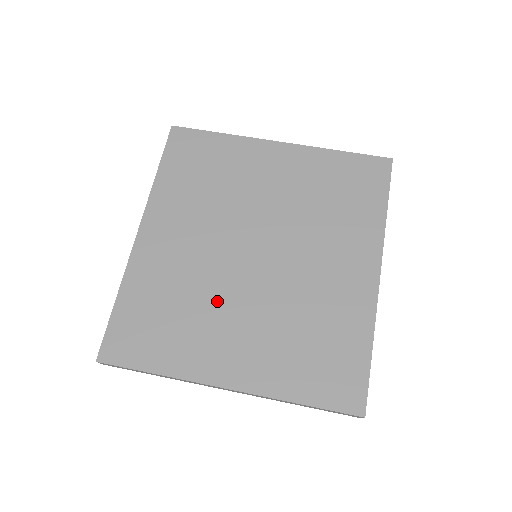
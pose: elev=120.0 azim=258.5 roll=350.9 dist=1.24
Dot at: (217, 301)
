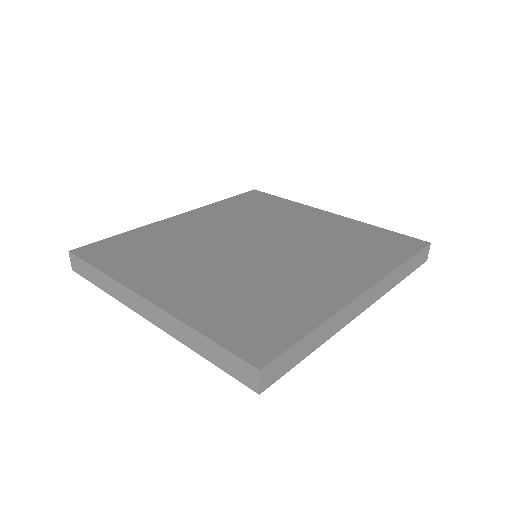
Dot at: (196, 256)
